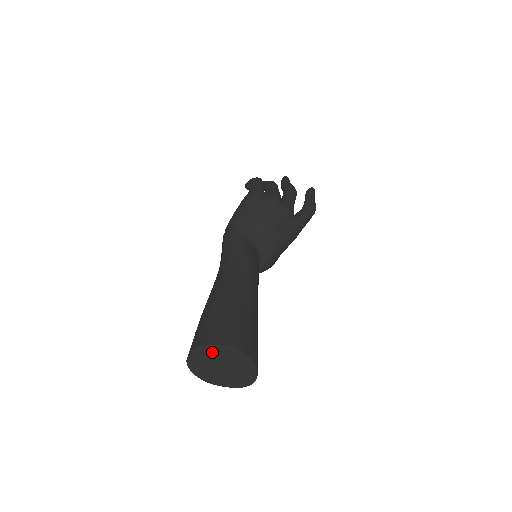
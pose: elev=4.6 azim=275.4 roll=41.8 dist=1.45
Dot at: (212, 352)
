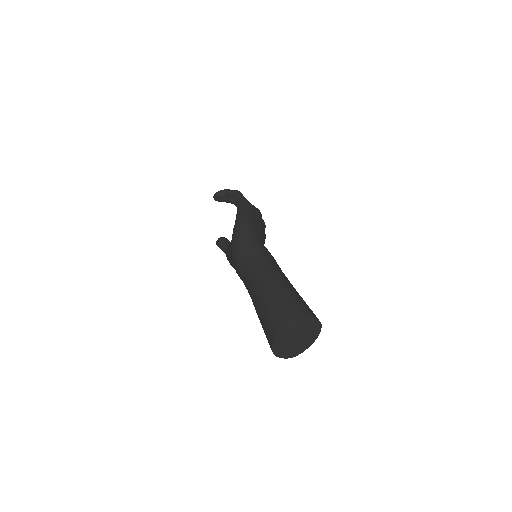
Dot at: (306, 324)
